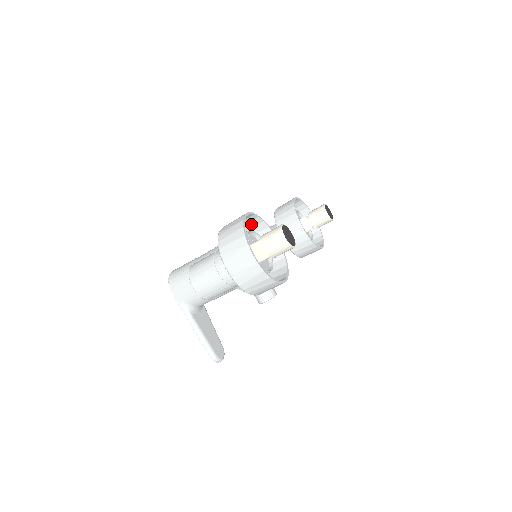
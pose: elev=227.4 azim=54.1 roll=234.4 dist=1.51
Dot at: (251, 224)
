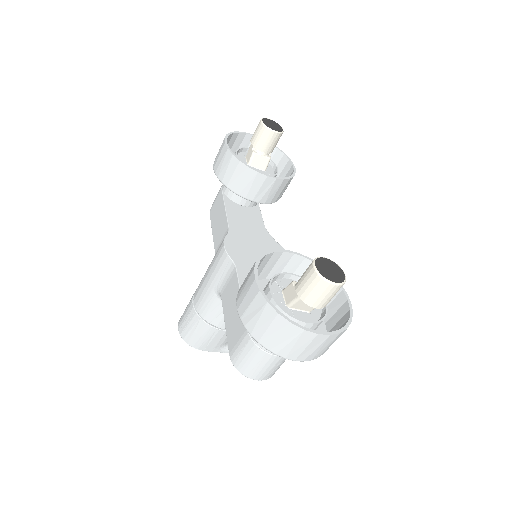
Dot at: occluded
